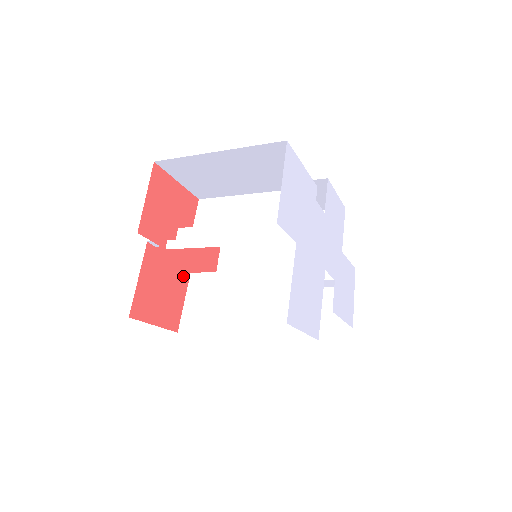
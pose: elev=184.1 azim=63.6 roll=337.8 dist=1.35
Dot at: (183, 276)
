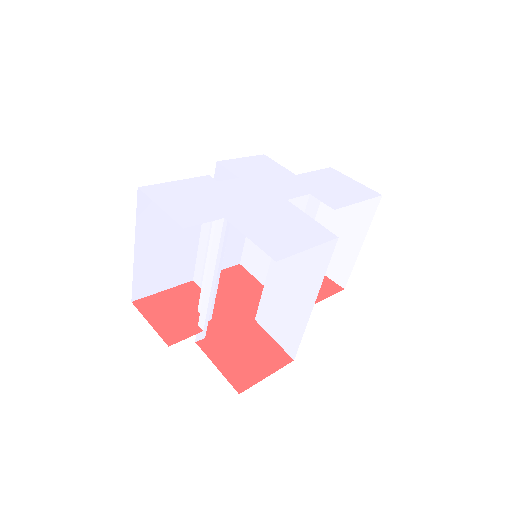
Dot at: (251, 328)
